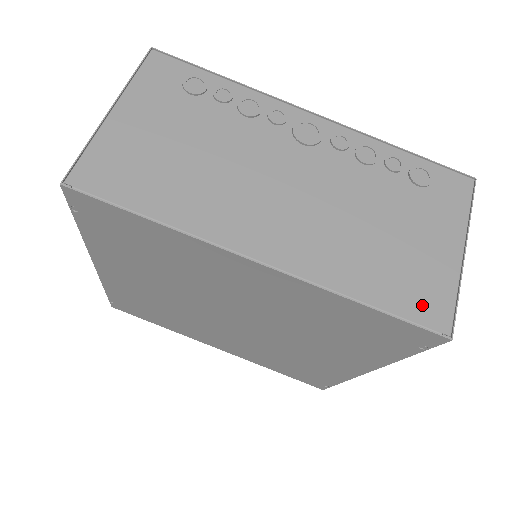
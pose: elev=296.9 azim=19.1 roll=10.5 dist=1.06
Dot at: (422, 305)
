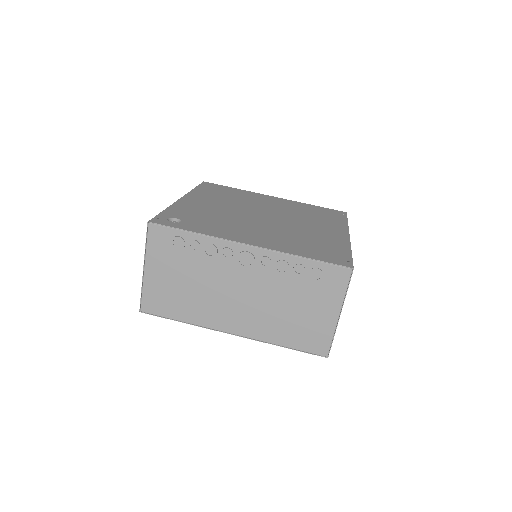
Dot at: (313, 345)
